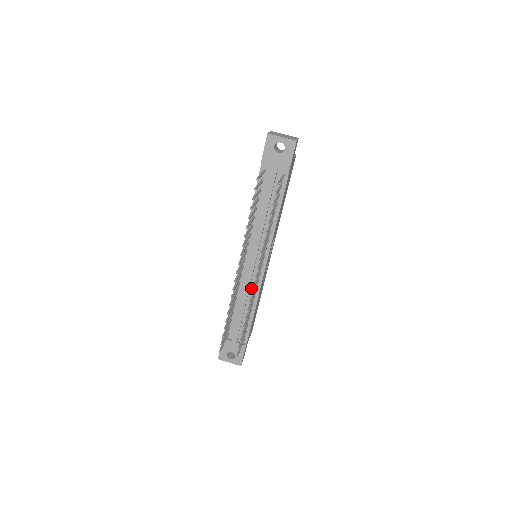
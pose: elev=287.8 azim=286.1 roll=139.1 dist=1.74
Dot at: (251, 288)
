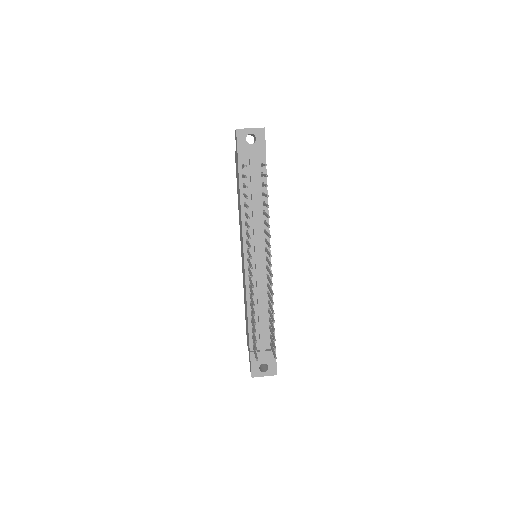
Dot at: (263, 287)
